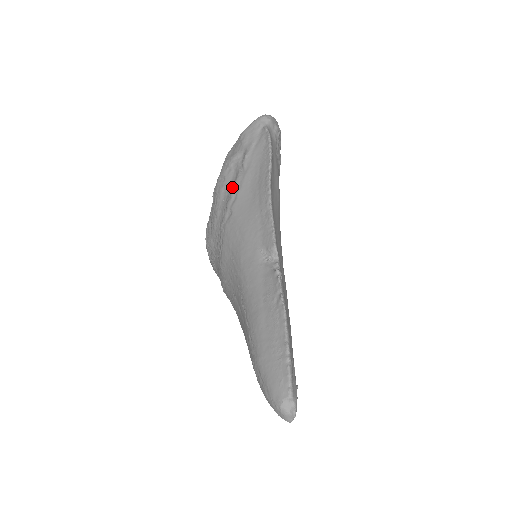
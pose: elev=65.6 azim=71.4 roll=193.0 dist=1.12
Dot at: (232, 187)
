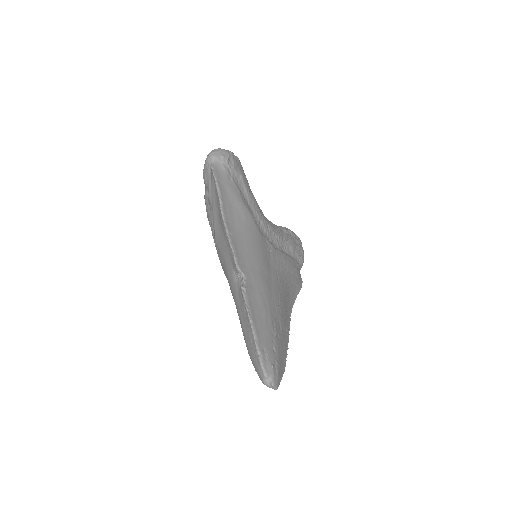
Dot at: (211, 221)
